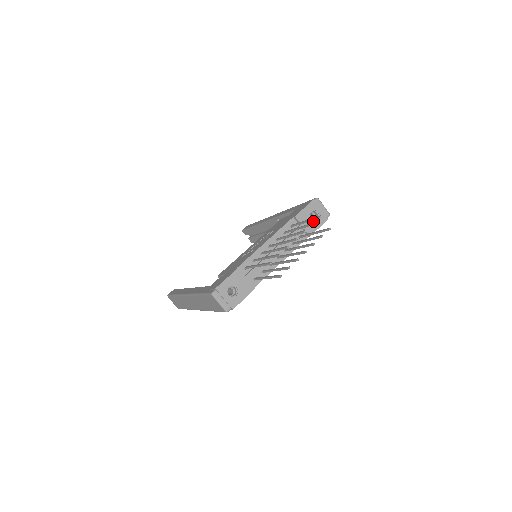
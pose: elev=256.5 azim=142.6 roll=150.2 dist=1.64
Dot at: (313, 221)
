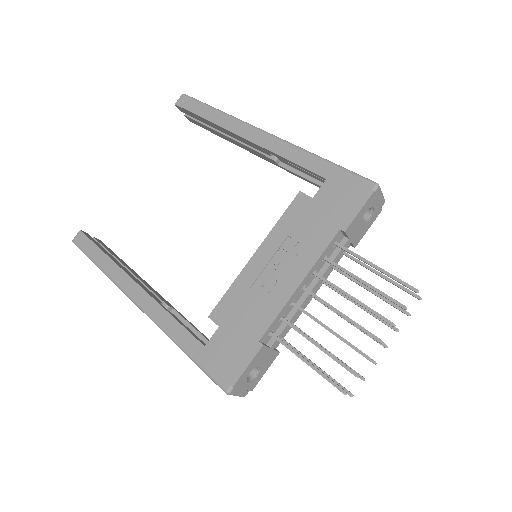
Dot at: (364, 224)
